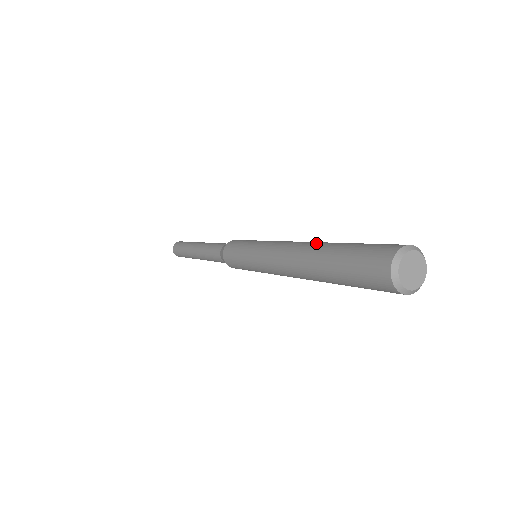
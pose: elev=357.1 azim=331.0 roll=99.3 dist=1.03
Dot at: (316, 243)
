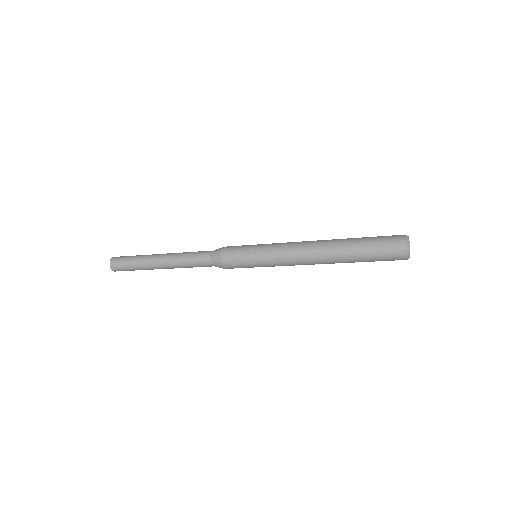
Dot at: (334, 239)
